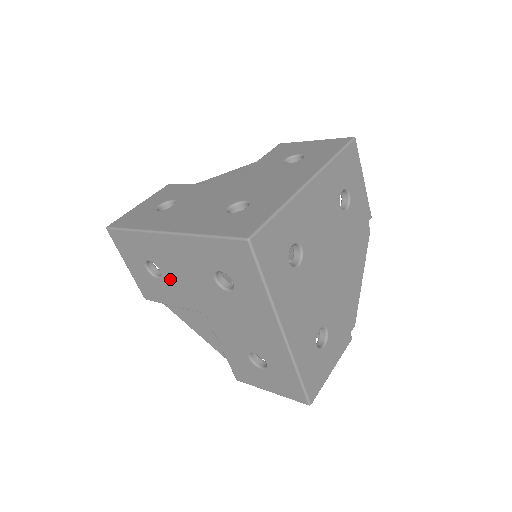
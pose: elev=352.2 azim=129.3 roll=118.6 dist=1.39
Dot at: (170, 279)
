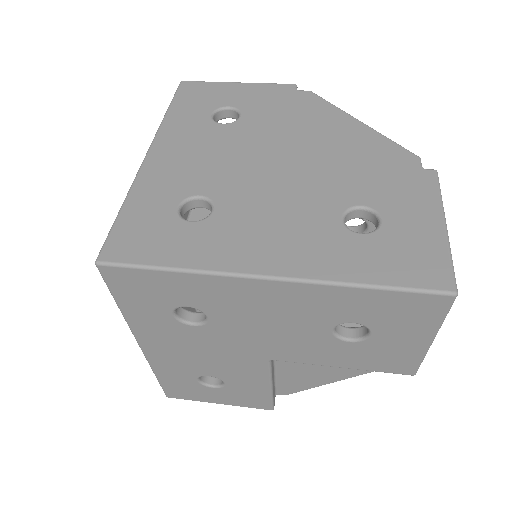
Dot at: (219, 372)
